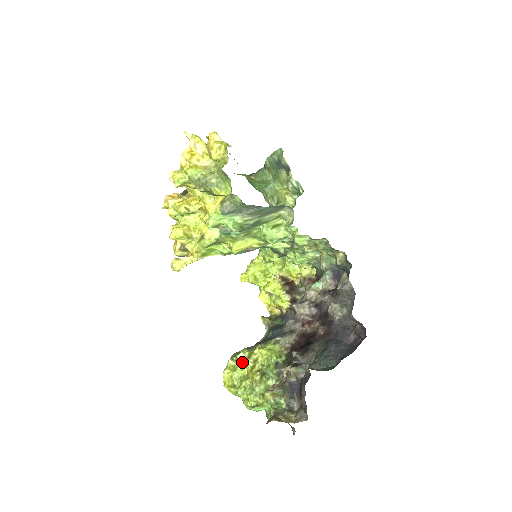
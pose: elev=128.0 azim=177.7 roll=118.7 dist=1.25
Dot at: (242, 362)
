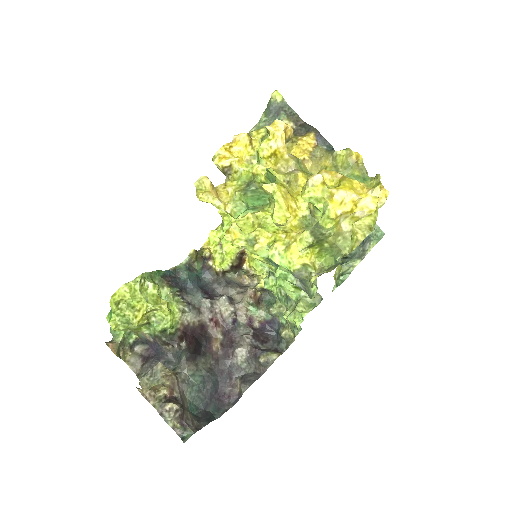
Dot at: (144, 294)
